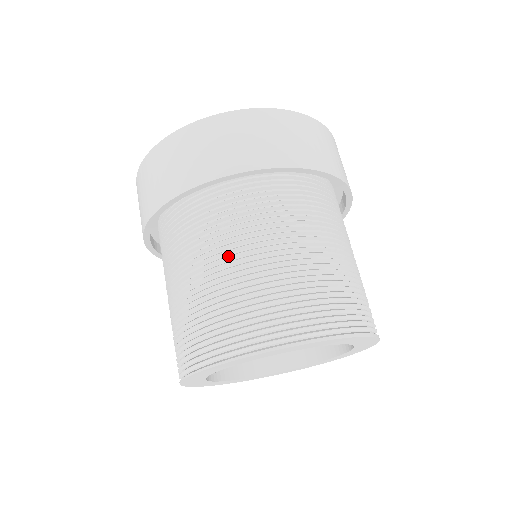
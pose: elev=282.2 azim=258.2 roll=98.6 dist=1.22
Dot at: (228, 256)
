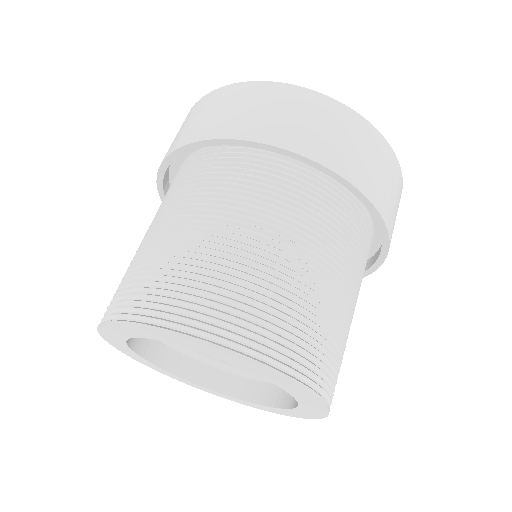
Dot at: (239, 228)
